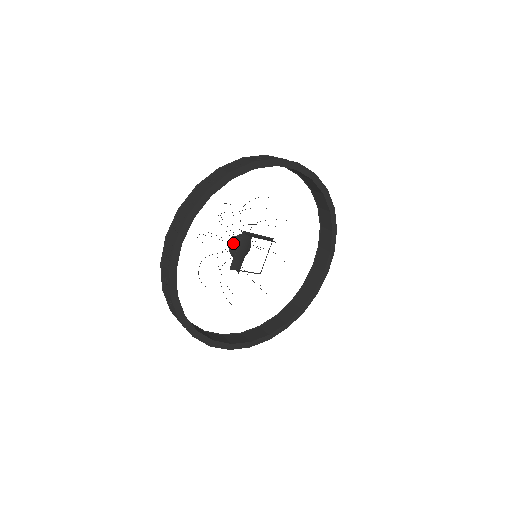
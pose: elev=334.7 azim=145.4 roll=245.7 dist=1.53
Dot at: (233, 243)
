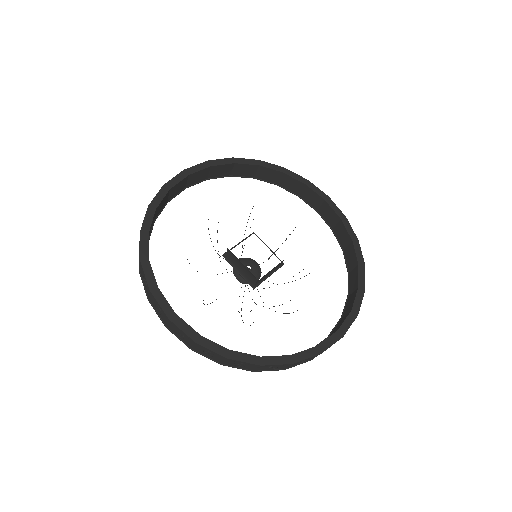
Dot at: (241, 259)
